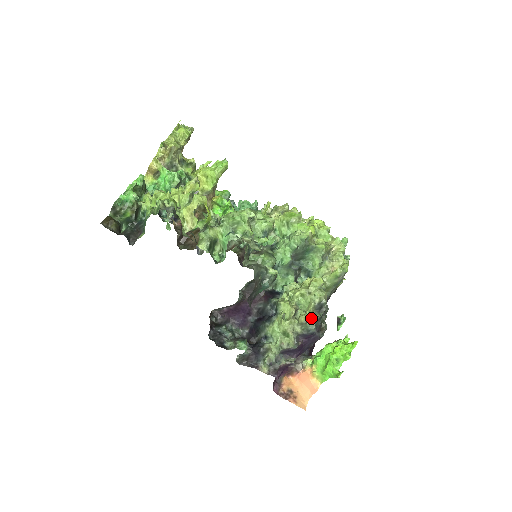
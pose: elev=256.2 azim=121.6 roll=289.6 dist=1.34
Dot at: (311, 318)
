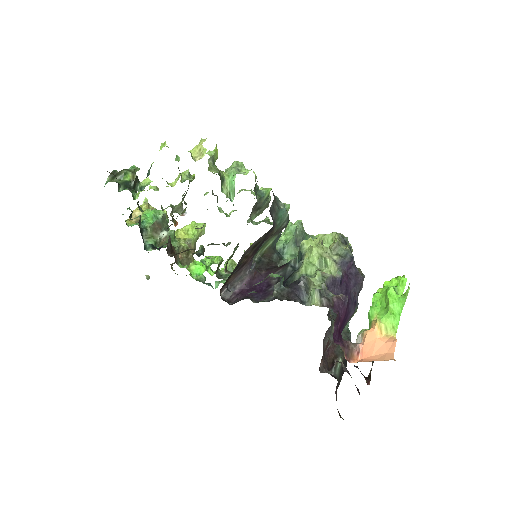
Dot at: occluded
